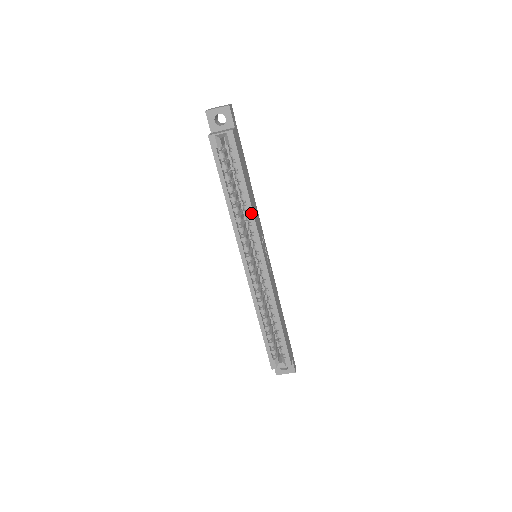
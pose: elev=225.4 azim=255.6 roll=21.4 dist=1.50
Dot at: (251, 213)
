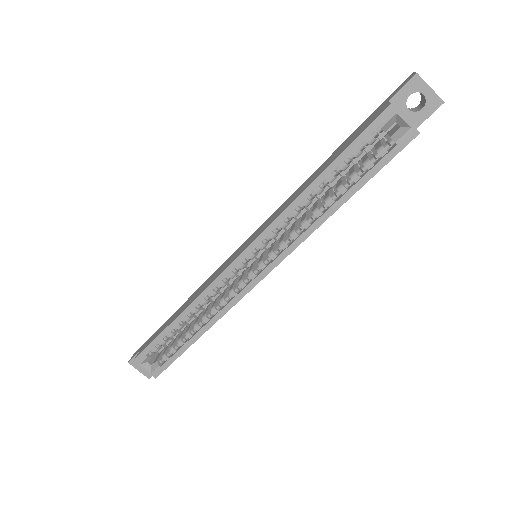
Dot at: (316, 225)
